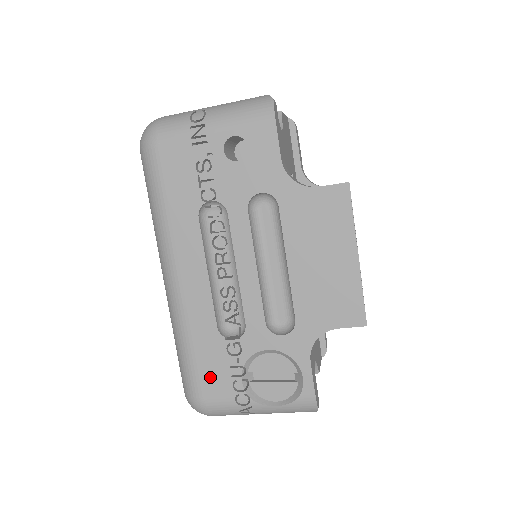
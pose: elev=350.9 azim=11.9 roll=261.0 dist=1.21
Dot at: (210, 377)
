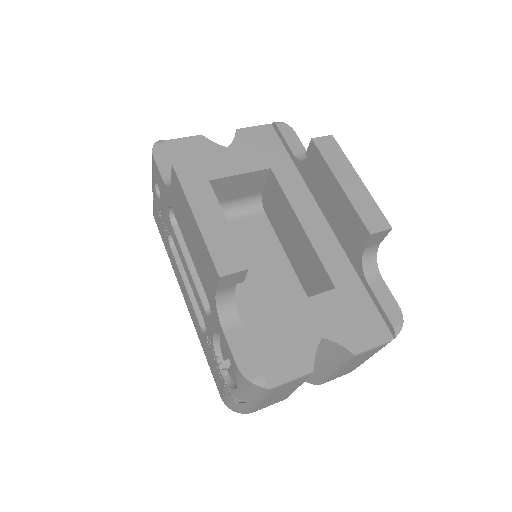
Dot at: (214, 373)
